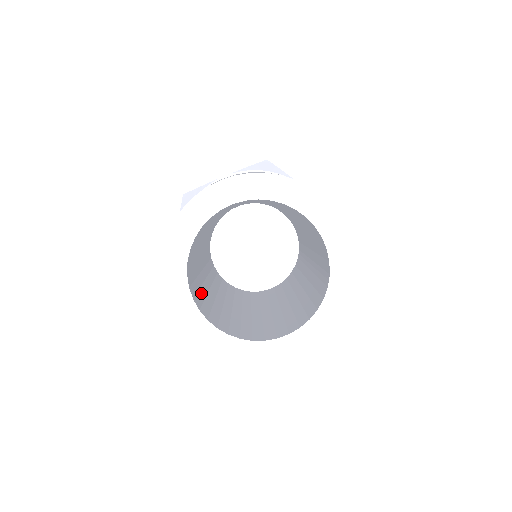
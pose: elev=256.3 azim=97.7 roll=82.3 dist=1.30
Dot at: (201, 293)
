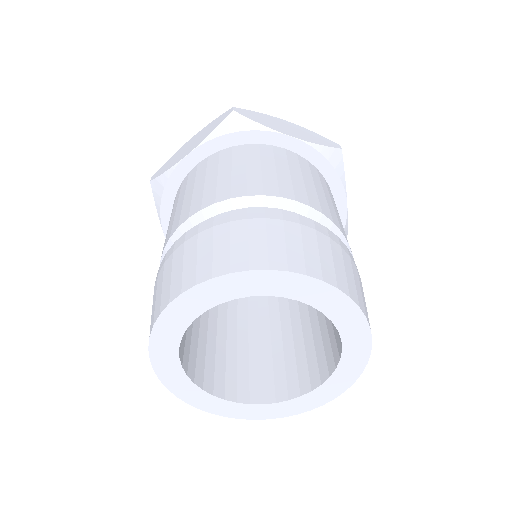
Dot at: (209, 347)
